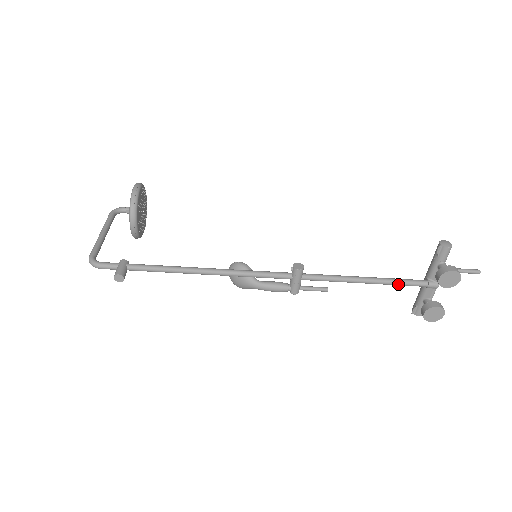
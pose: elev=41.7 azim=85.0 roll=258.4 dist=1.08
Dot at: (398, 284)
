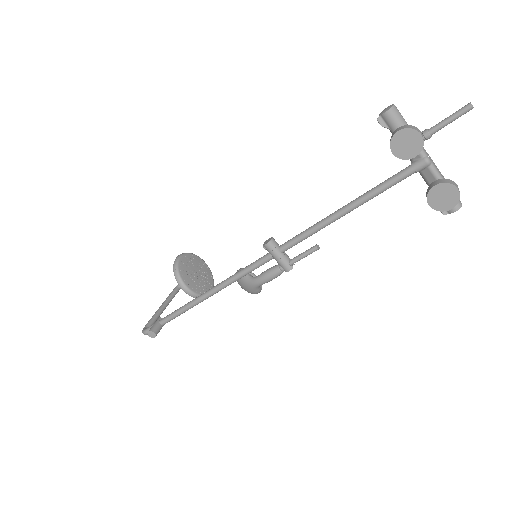
Dot at: (377, 192)
